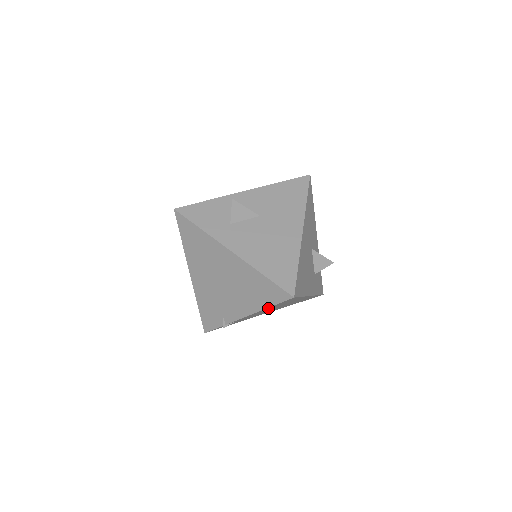
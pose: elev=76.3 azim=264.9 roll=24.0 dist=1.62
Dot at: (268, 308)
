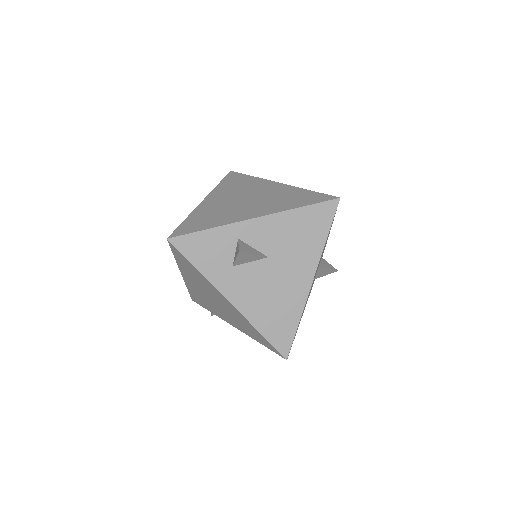
Dot at: occluded
